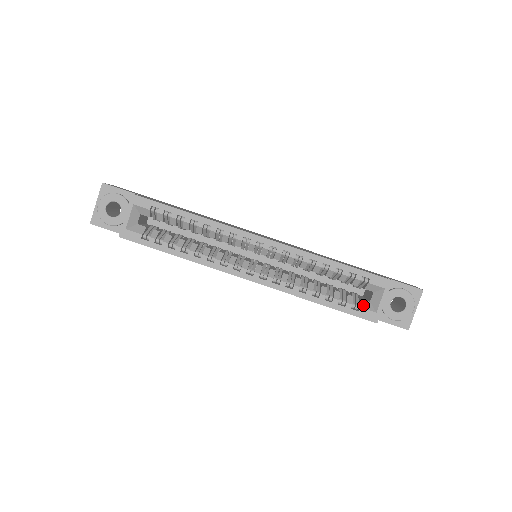
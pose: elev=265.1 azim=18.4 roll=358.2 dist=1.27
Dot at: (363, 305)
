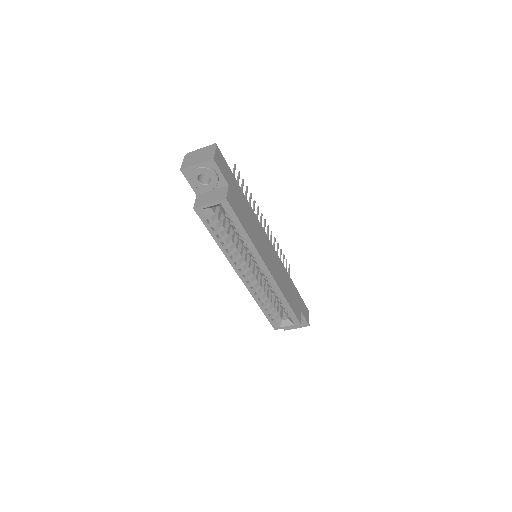
Dot at: (278, 321)
